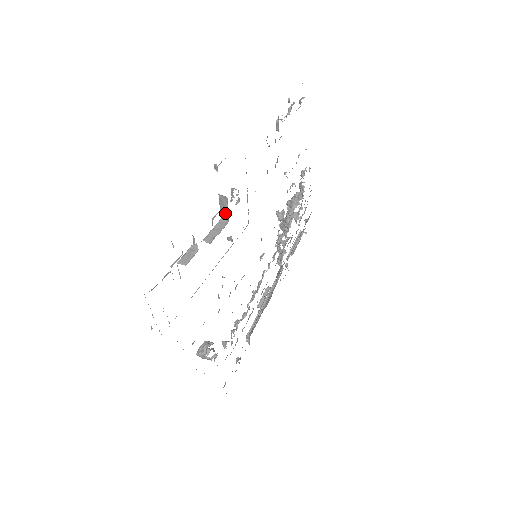
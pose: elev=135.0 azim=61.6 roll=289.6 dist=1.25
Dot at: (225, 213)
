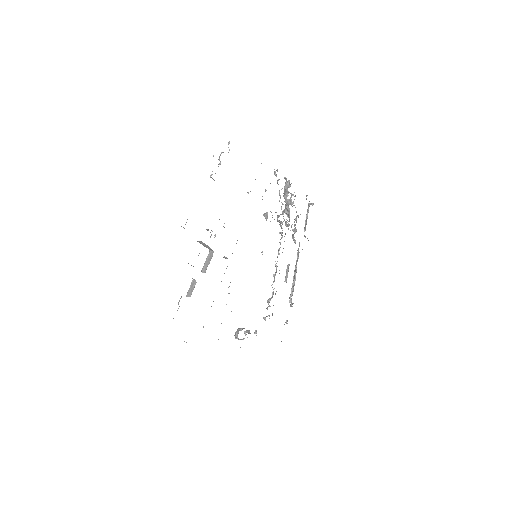
Dot at: (208, 248)
